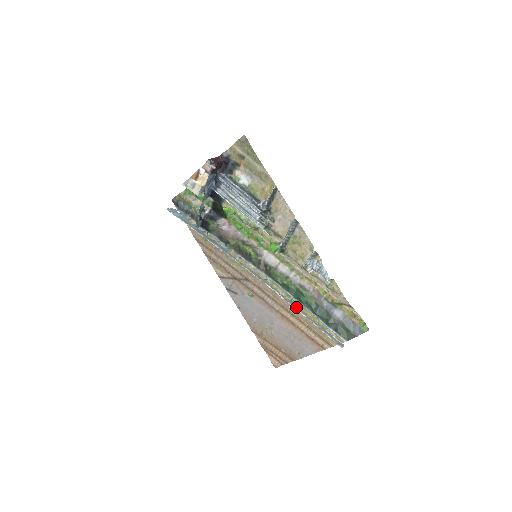
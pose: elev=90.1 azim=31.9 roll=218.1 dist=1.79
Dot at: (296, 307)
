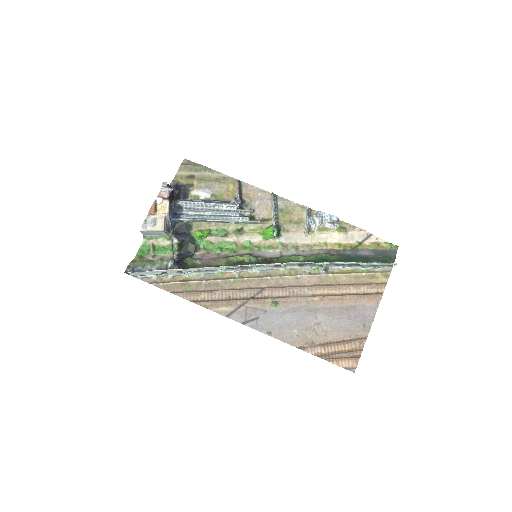
Dot at: (330, 262)
